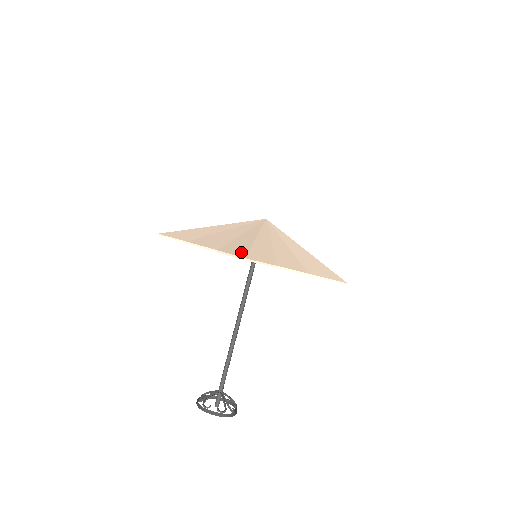
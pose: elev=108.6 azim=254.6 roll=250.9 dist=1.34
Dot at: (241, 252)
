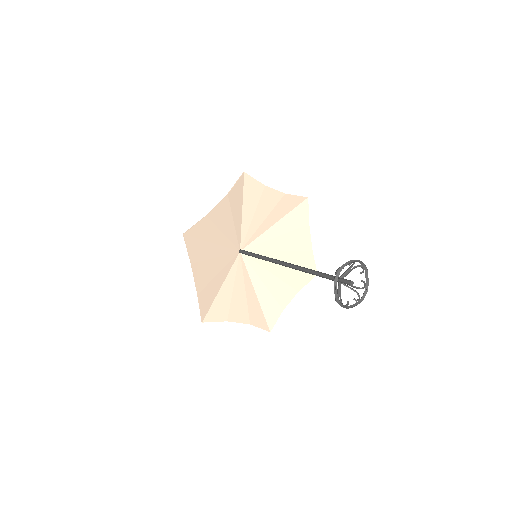
Dot at: (239, 184)
